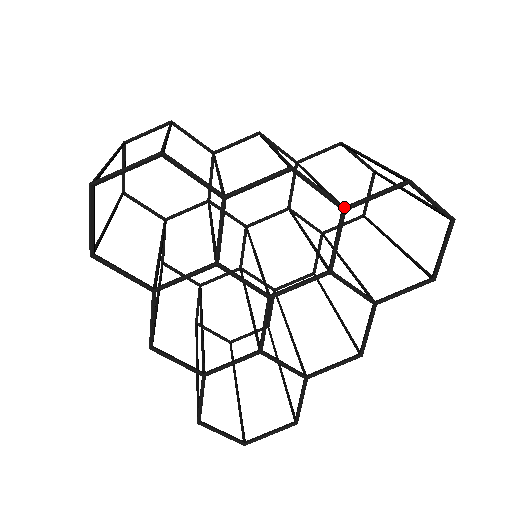
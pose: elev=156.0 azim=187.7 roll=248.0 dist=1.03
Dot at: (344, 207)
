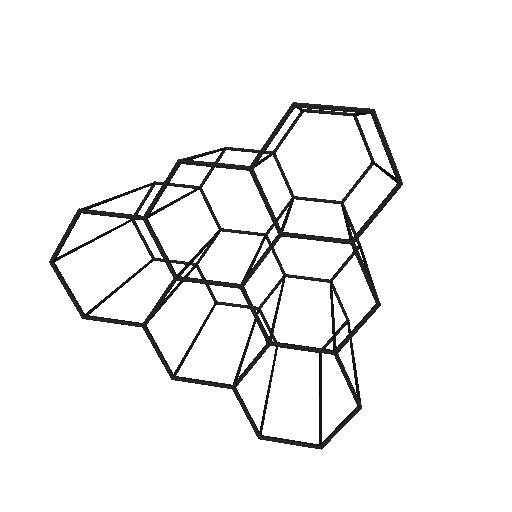
Dot at: (248, 167)
